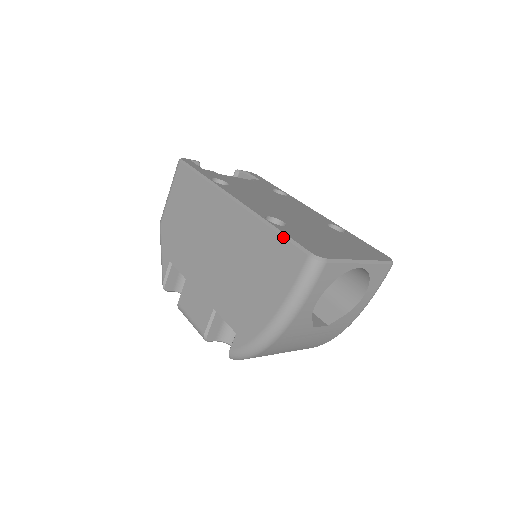
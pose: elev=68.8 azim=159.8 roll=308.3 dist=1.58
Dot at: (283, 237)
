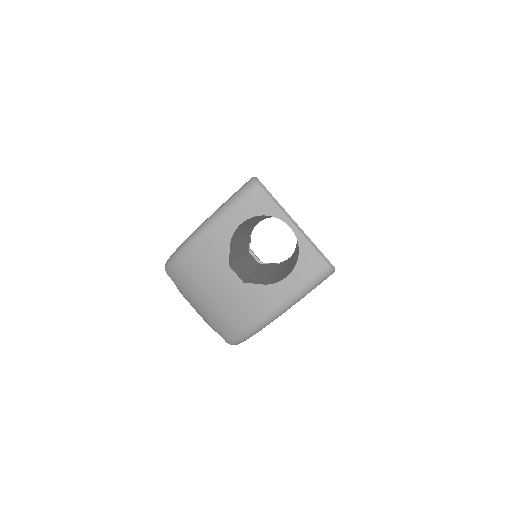
Dot at: occluded
